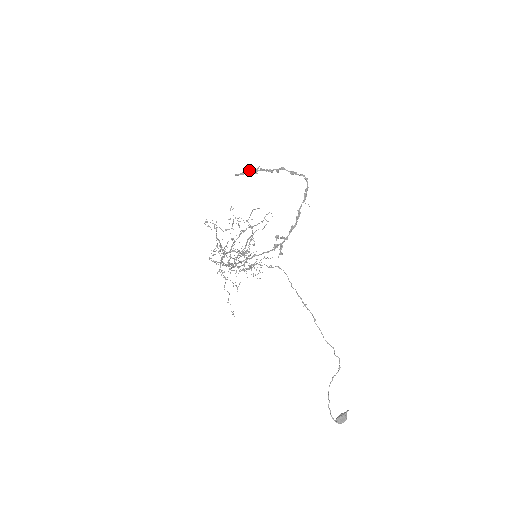
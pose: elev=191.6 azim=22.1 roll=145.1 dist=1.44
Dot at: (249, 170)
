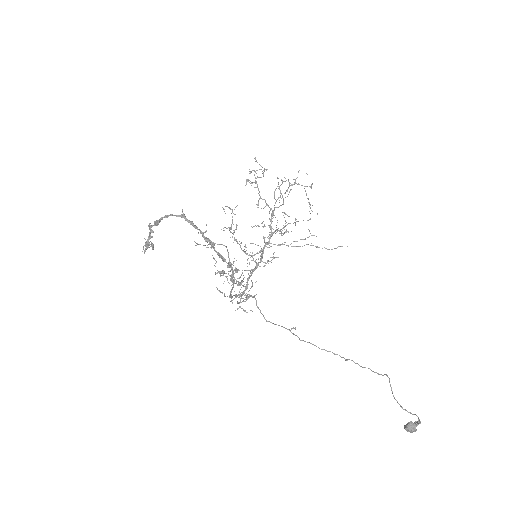
Dot at: (144, 253)
